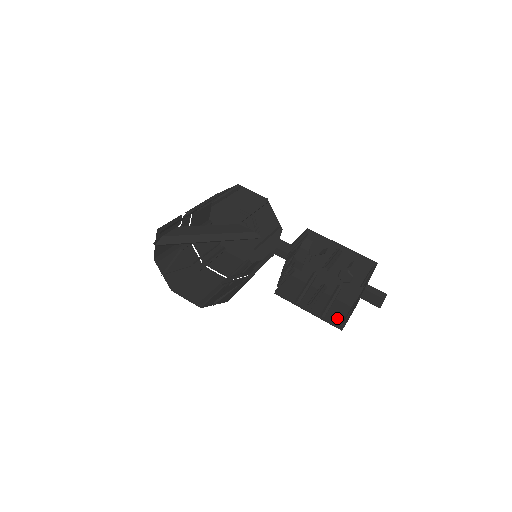
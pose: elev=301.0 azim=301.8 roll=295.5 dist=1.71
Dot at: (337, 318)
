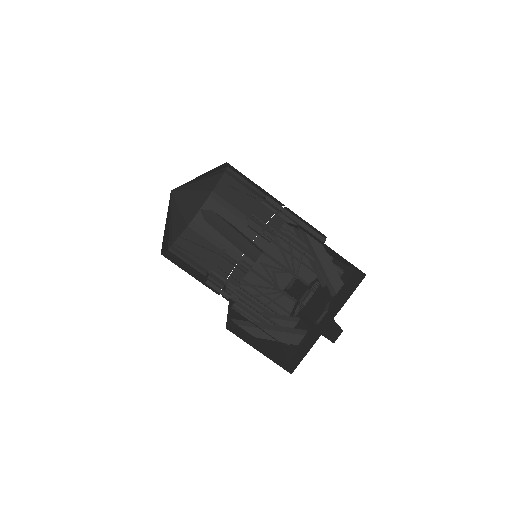
Dot at: (247, 337)
